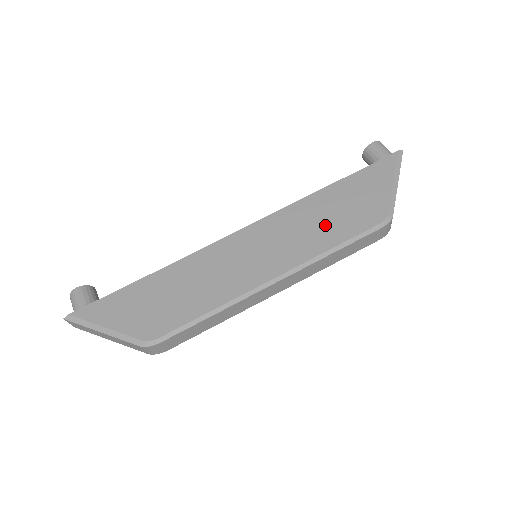
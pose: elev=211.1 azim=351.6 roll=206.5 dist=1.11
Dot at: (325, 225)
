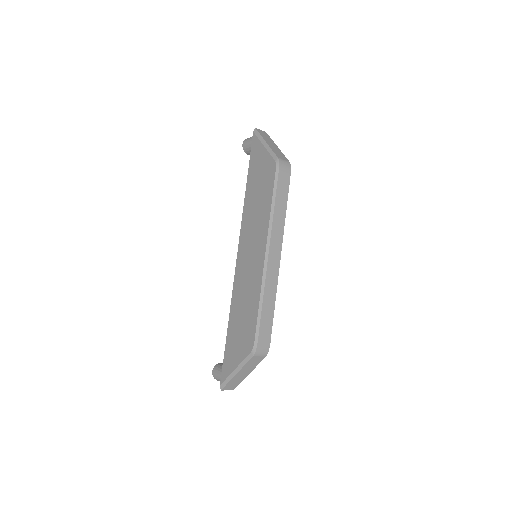
Dot at: (260, 203)
